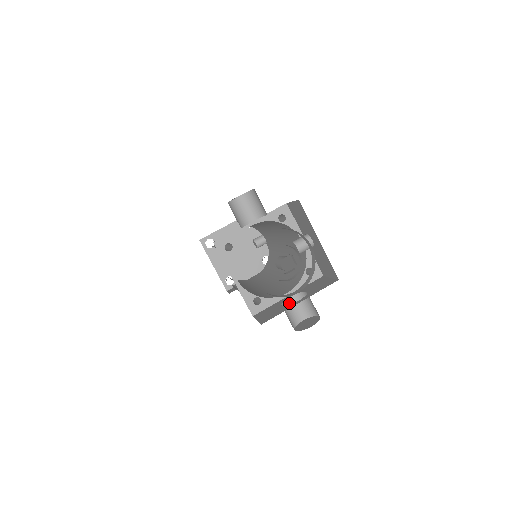
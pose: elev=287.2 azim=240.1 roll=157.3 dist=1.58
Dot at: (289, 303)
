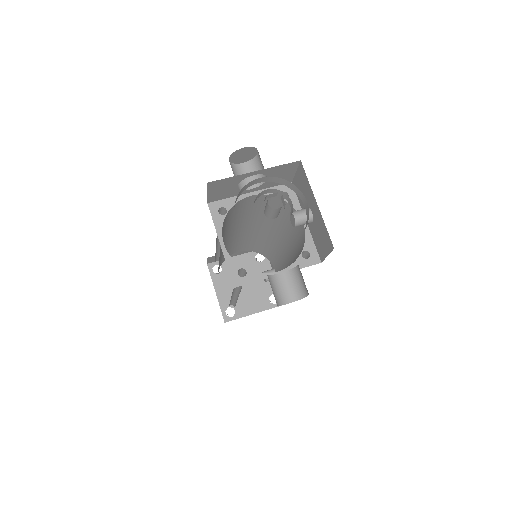
Dot at: (277, 279)
